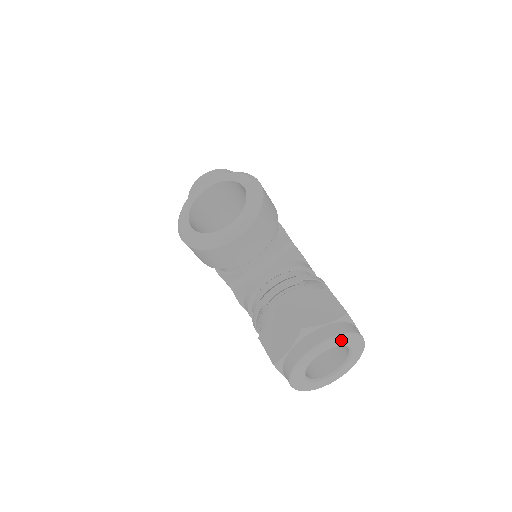
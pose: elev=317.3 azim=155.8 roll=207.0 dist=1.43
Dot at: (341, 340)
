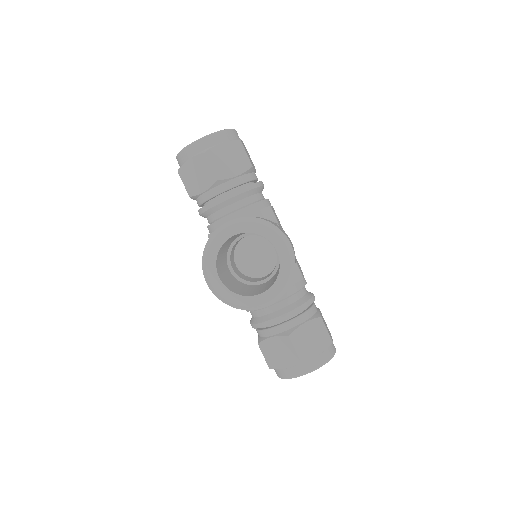
Dot at: occluded
